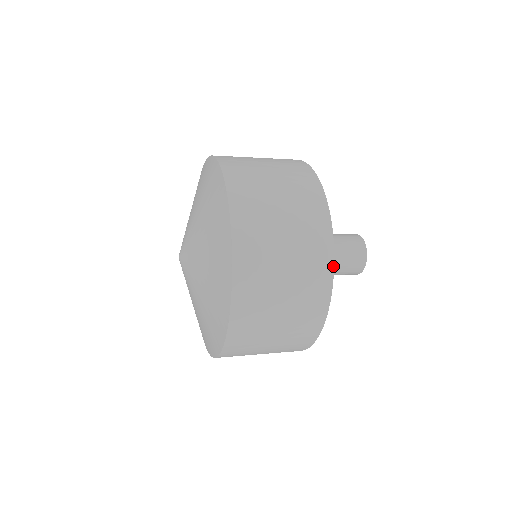
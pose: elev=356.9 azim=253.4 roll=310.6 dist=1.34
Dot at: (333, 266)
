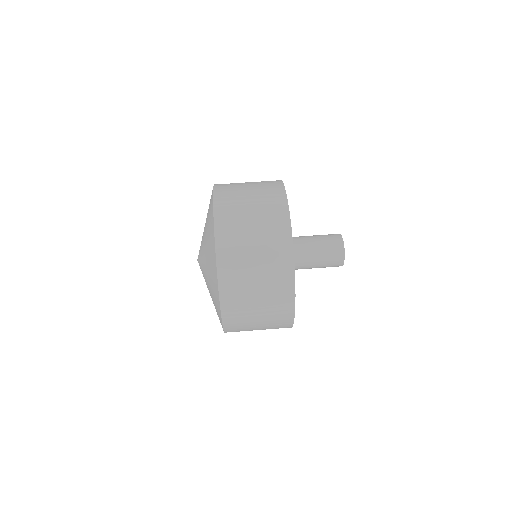
Dot at: occluded
